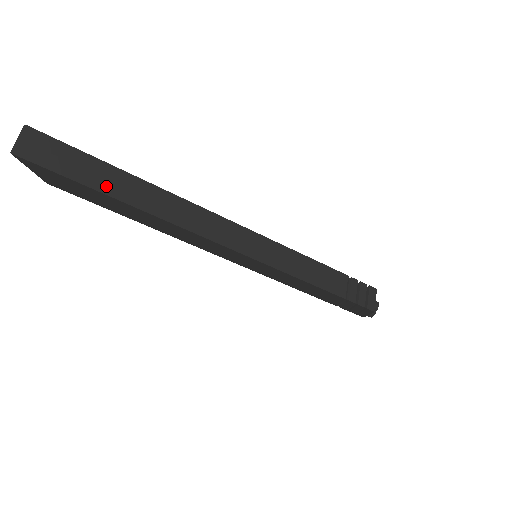
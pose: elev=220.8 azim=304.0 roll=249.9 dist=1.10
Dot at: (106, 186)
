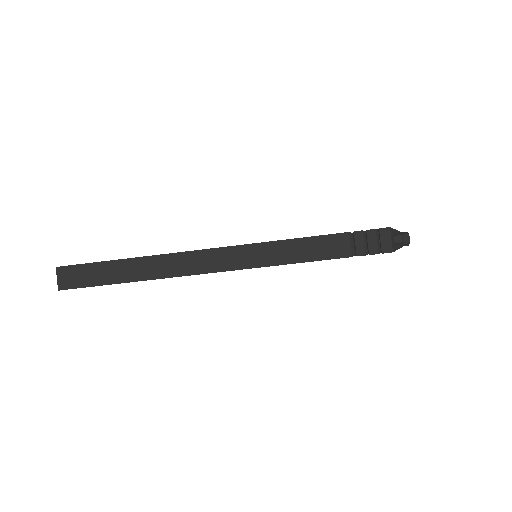
Dot at: (117, 277)
